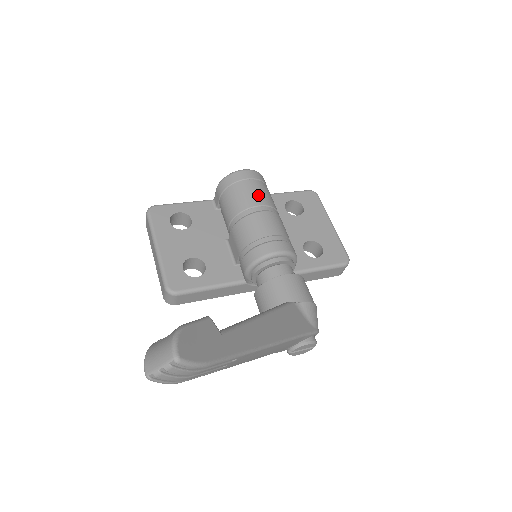
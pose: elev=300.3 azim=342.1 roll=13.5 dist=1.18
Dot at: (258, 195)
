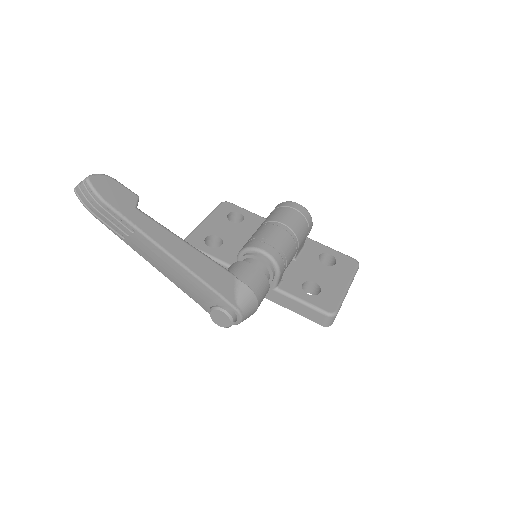
Dot at: (289, 218)
